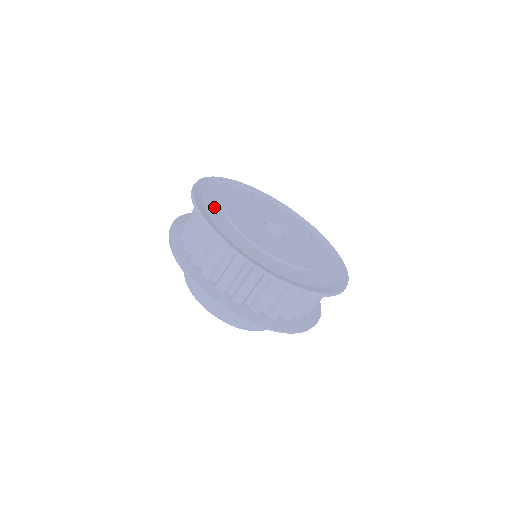
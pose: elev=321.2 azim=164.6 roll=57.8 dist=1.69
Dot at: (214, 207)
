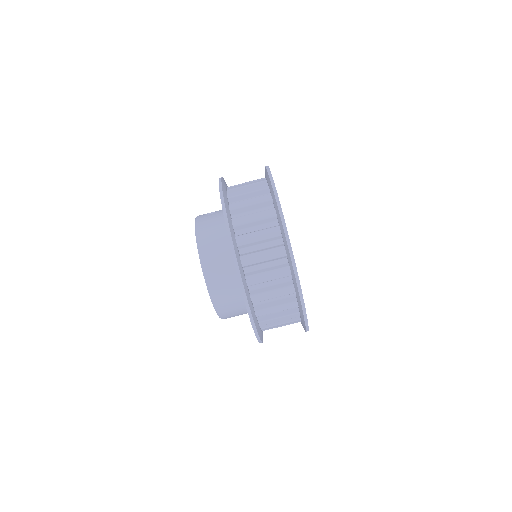
Dot at: occluded
